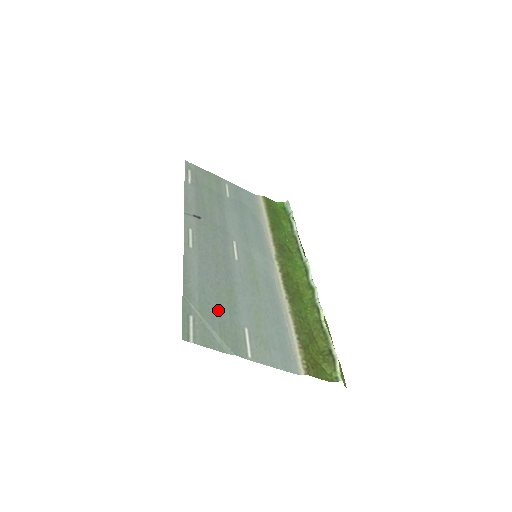
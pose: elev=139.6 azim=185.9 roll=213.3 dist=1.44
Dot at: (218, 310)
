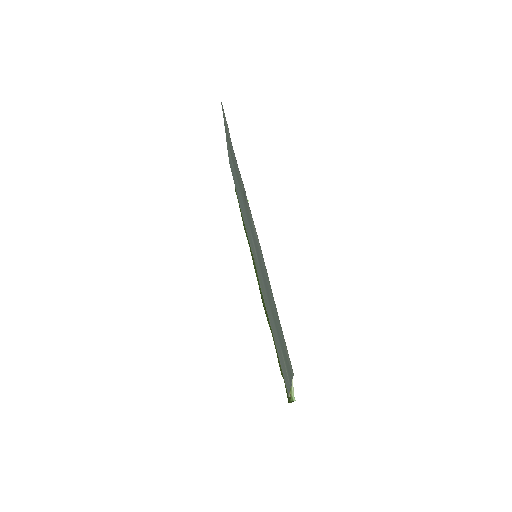
Dot at: occluded
